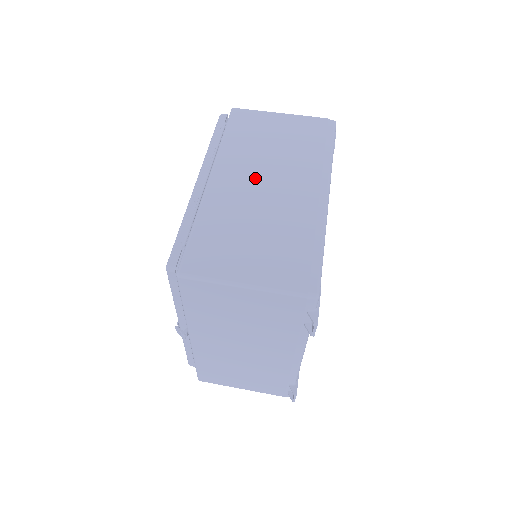
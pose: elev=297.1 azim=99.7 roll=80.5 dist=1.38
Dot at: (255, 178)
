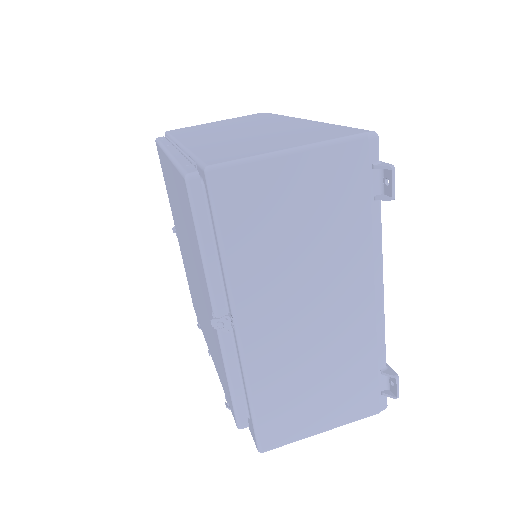
Dot at: (228, 133)
